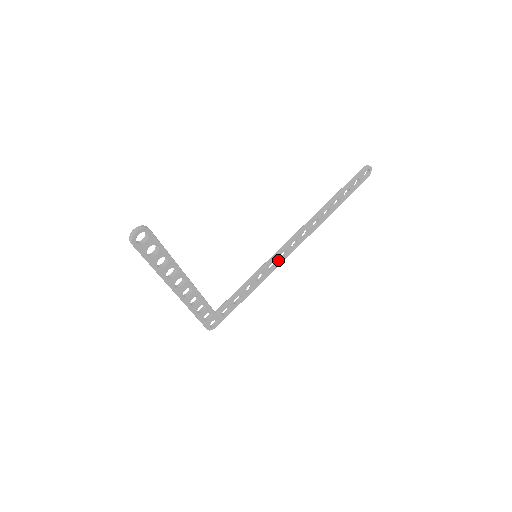
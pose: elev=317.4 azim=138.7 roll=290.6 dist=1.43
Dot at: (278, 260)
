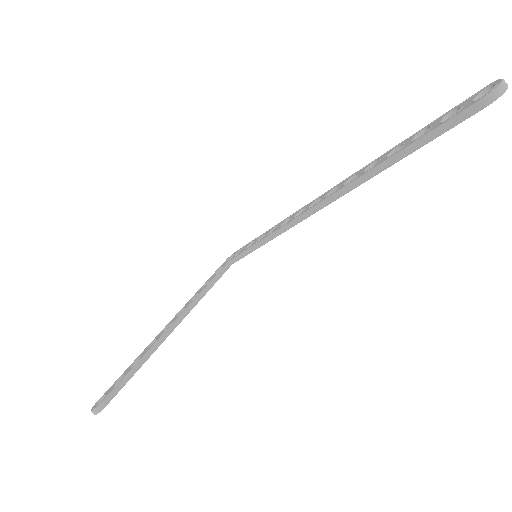
Dot at: occluded
